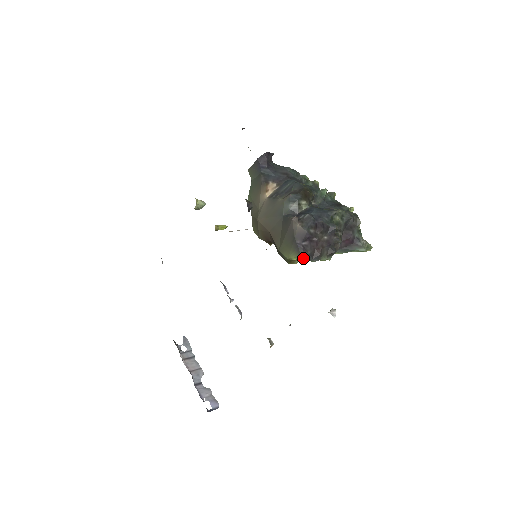
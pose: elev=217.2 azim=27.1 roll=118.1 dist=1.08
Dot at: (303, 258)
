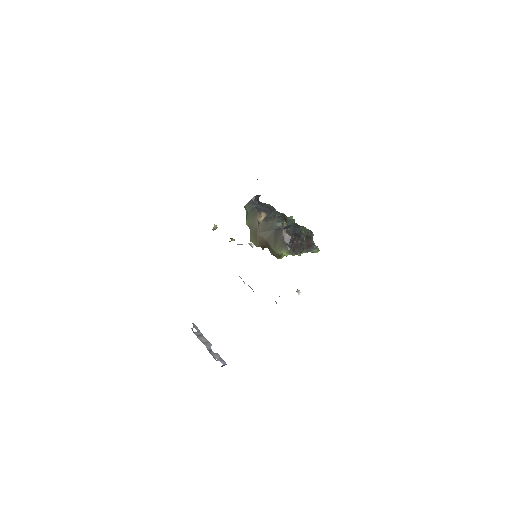
Dot at: (290, 252)
